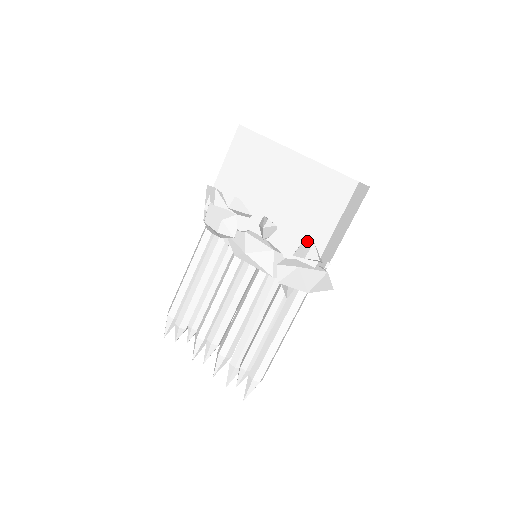
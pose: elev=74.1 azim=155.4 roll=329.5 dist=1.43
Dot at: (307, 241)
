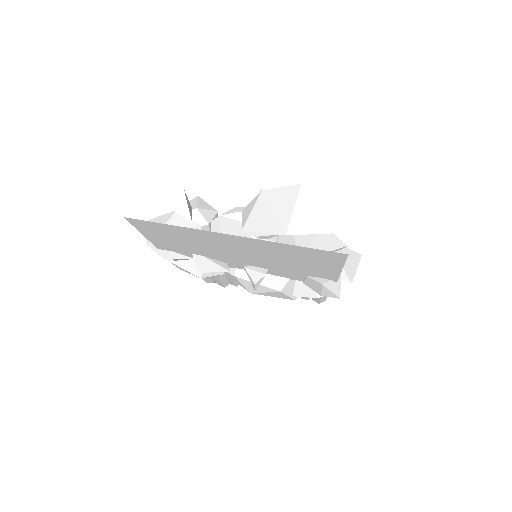
Dot at: (312, 276)
